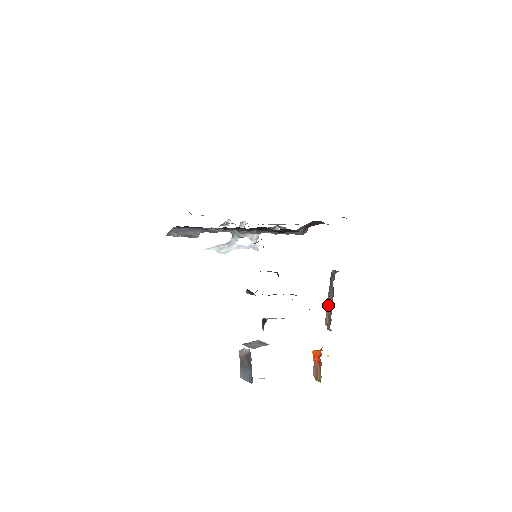
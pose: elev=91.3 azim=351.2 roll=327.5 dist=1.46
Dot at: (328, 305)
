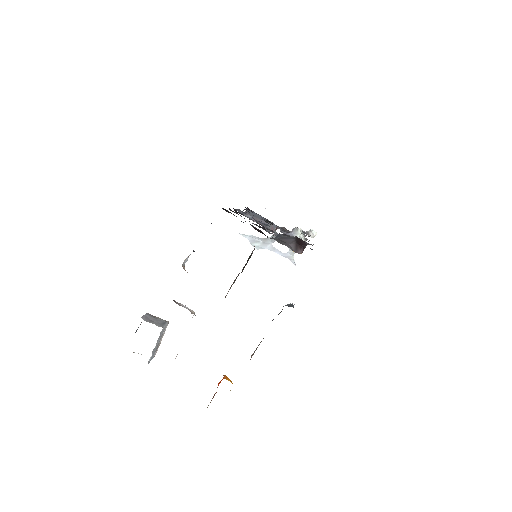
Dot at: (263, 338)
